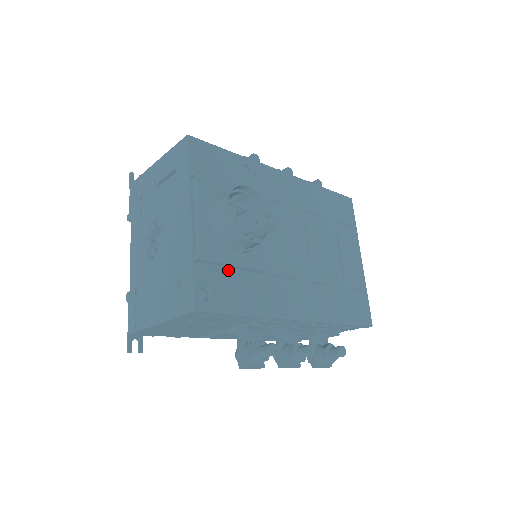
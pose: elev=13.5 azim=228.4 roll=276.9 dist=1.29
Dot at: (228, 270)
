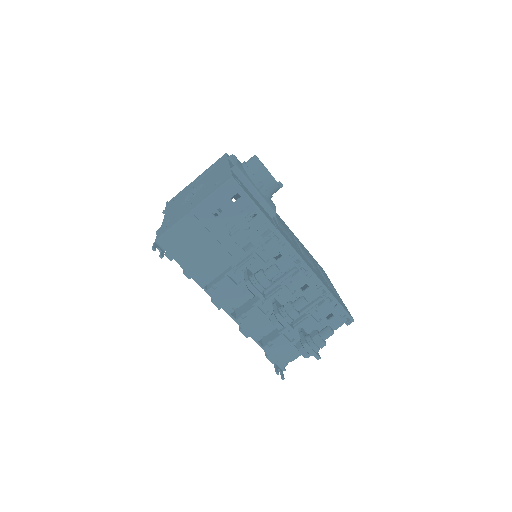
Dot at: (250, 193)
